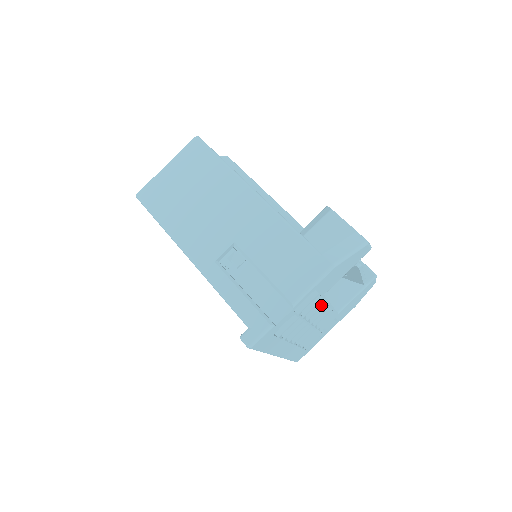
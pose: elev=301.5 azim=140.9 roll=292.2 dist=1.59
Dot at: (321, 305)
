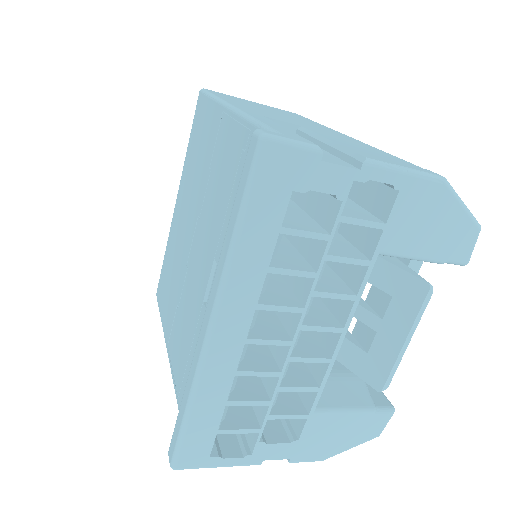
Dot at: (347, 293)
